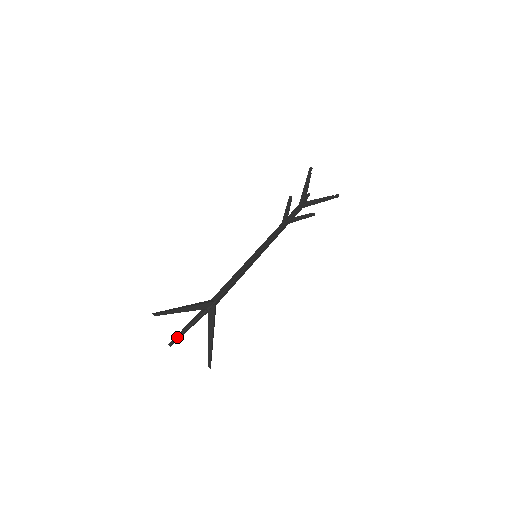
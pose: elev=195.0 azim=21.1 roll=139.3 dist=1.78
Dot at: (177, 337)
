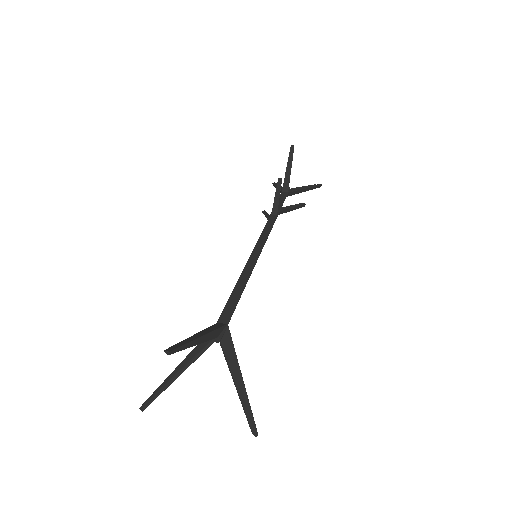
Dot at: (159, 393)
